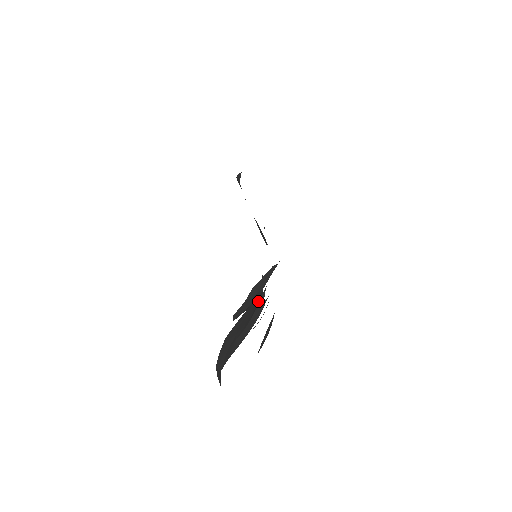
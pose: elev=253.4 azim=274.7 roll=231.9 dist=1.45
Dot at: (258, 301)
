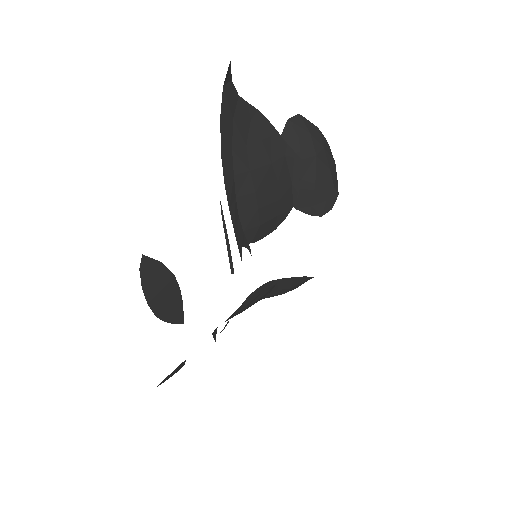
Dot at: (259, 213)
